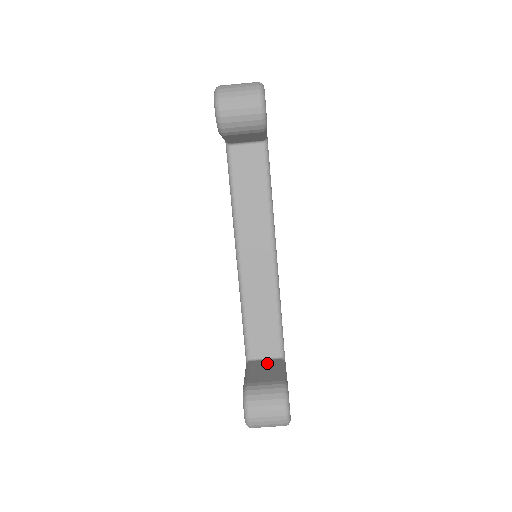
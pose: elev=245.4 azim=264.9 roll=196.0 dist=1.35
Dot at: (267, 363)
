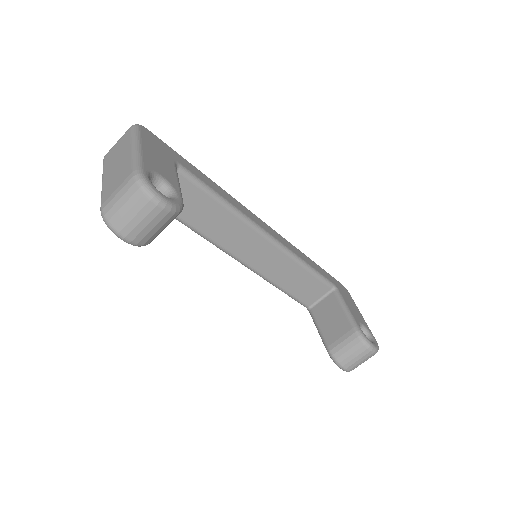
Dot at: (326, 305)
